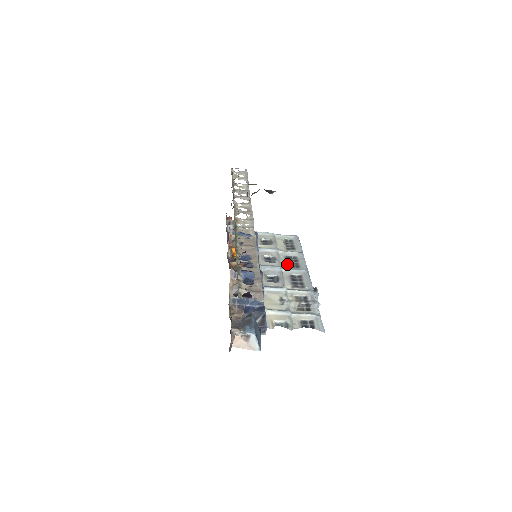
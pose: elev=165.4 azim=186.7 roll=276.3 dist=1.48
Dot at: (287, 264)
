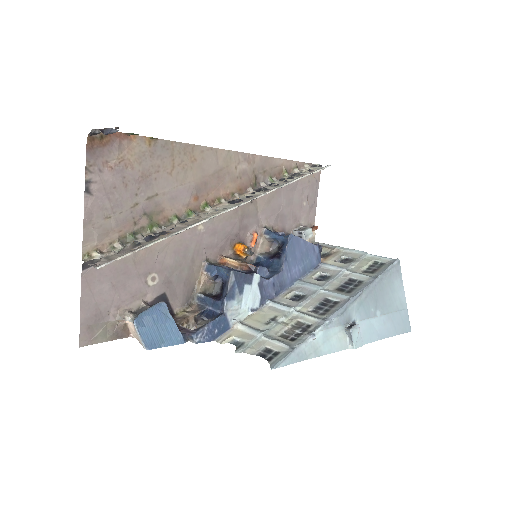
Dot at: (339, 286)
